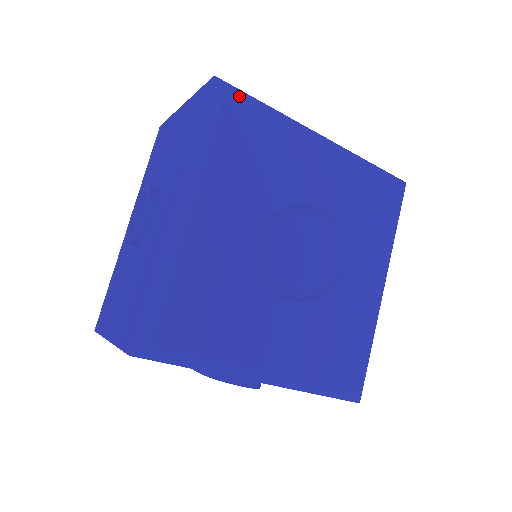
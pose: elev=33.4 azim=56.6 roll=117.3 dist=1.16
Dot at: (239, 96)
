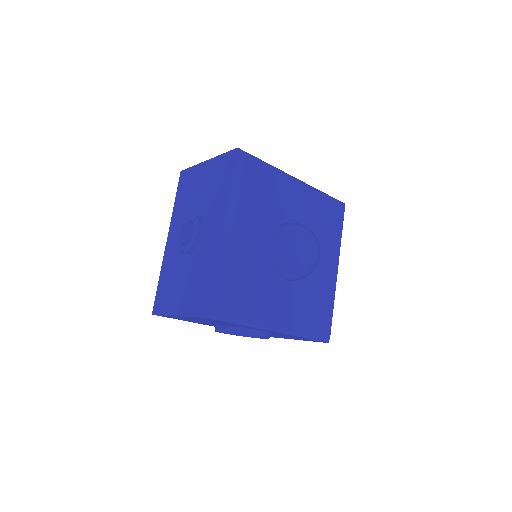
Dot at: (253, 160)
